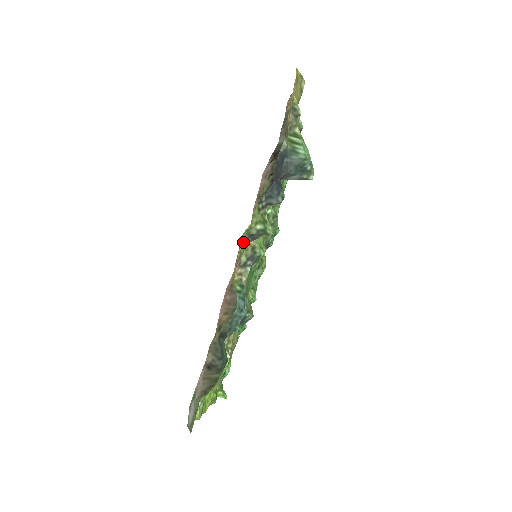
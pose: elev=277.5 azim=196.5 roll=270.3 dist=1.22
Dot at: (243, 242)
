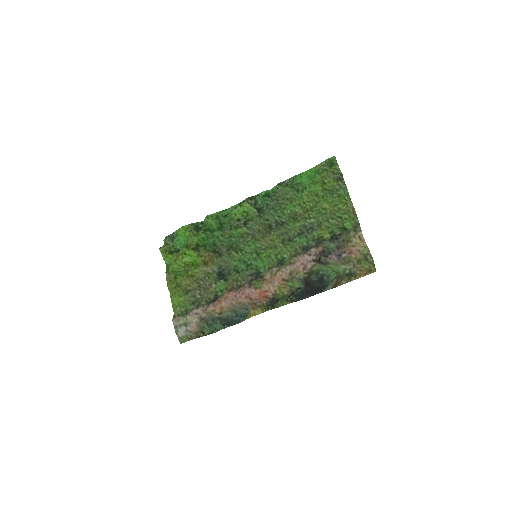
Dot at: (266, 307)
